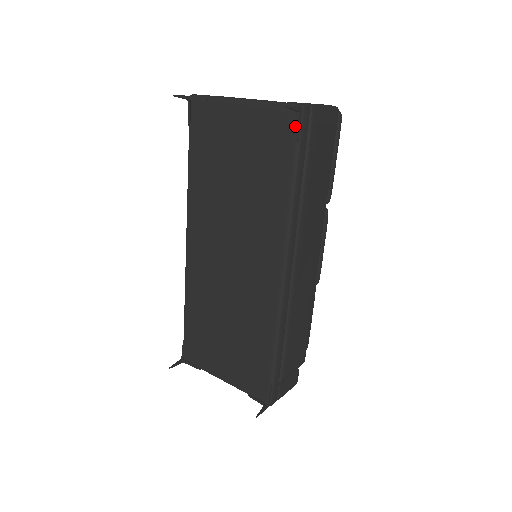
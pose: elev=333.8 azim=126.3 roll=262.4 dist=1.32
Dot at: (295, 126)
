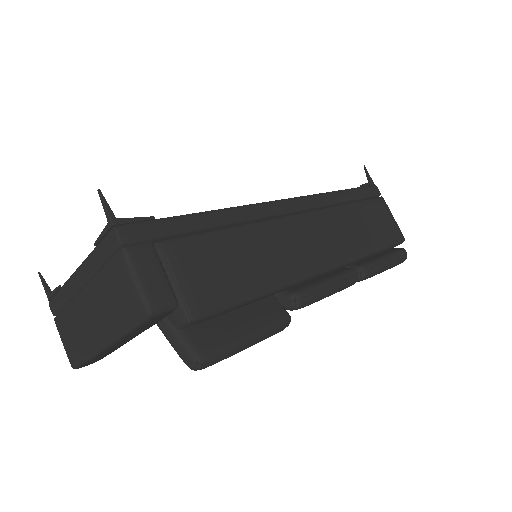
Dot at: occluded
